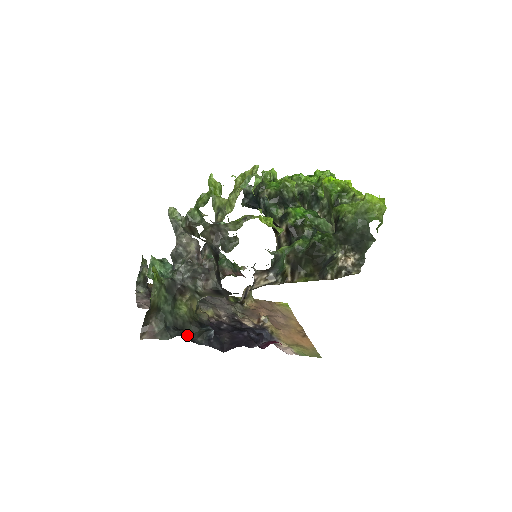
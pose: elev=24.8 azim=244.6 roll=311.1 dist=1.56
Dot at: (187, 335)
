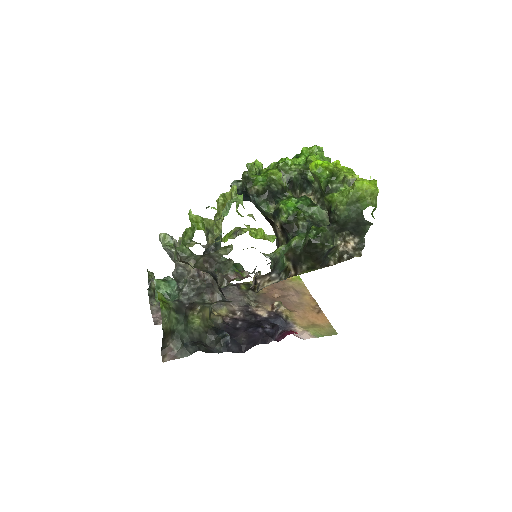
Dot at: (205, 345)
